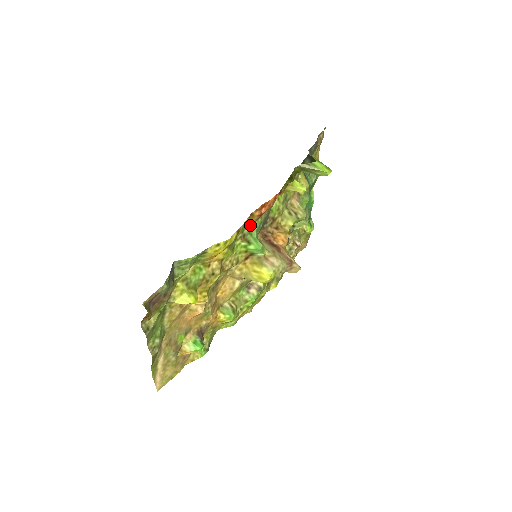
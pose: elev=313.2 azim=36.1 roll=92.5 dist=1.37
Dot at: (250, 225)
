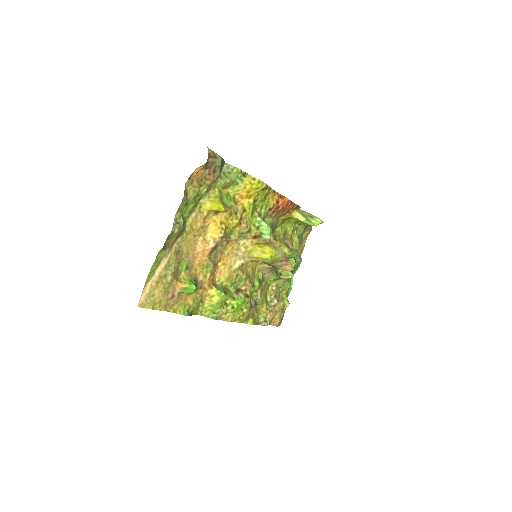
Dot at: (267, 209)
